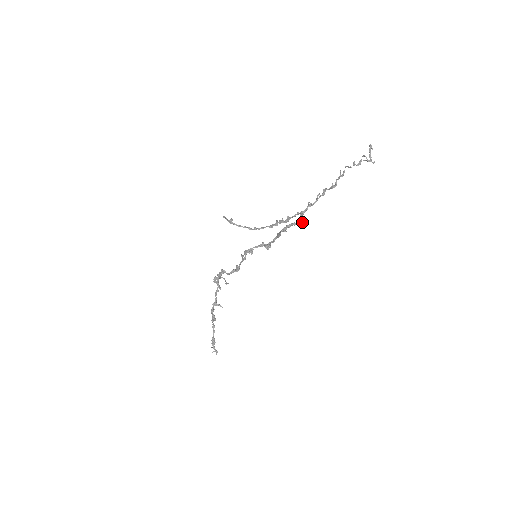
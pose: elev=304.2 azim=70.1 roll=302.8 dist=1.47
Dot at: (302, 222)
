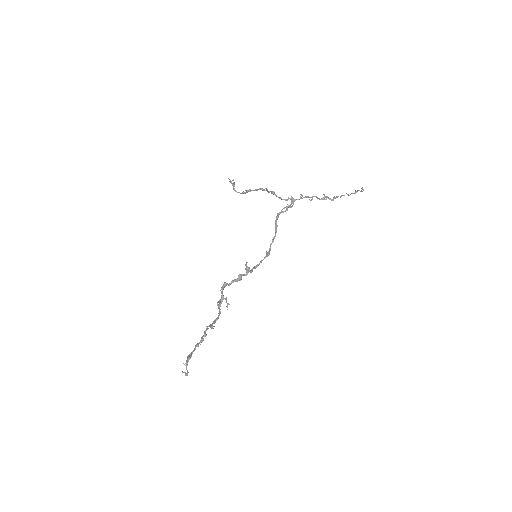
Dot at: (292, 205)
